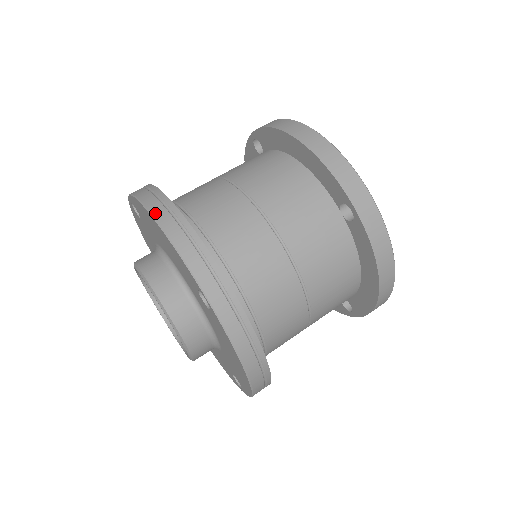
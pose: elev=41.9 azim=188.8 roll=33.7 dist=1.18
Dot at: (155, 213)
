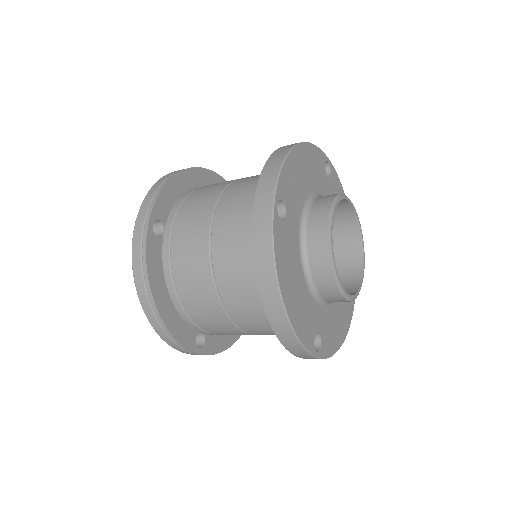
Dot at: (169, 173)
